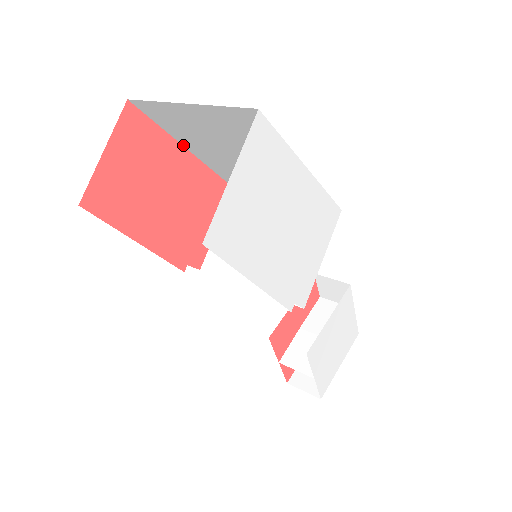
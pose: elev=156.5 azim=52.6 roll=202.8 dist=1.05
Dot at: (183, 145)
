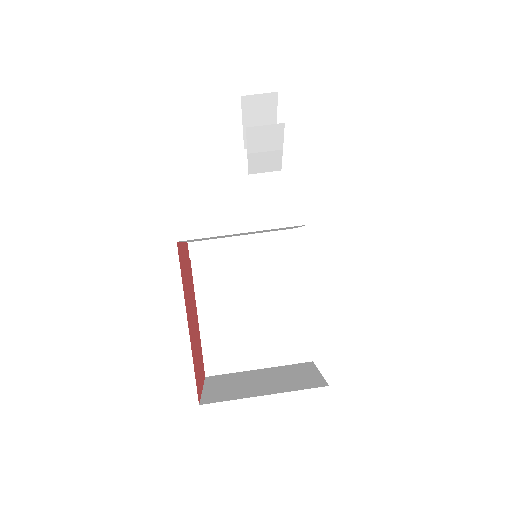
Dot at: occluded
